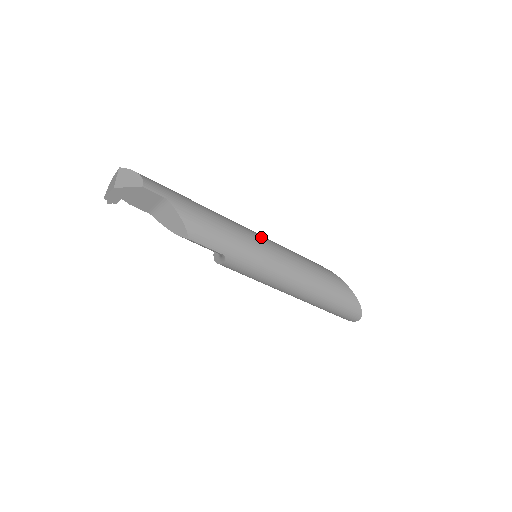
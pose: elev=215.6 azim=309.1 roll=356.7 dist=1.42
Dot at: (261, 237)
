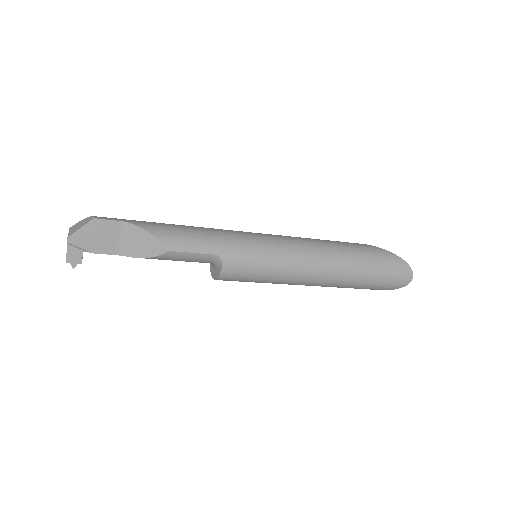
Dot at: occluded
